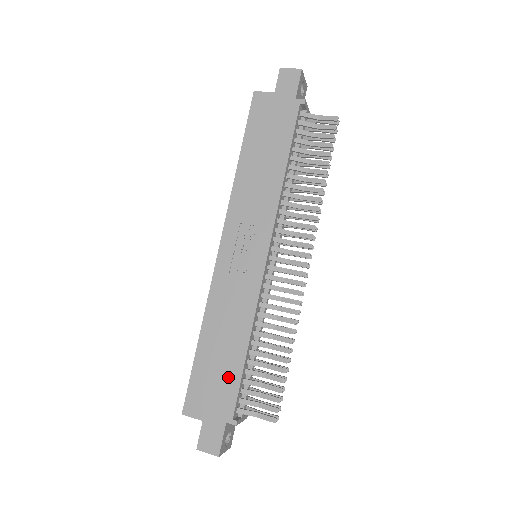
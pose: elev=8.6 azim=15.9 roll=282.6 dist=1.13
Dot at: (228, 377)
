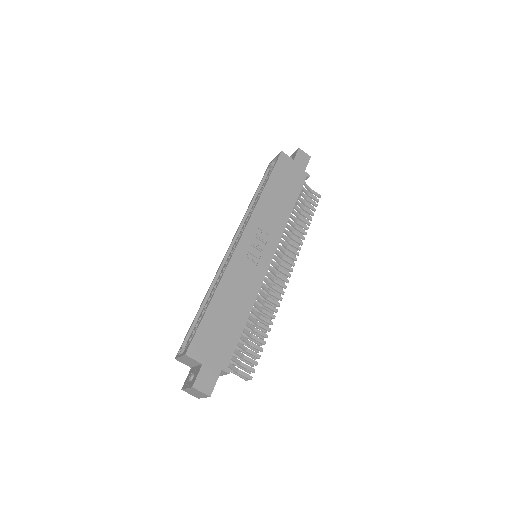
Dot at: (230, 334)
